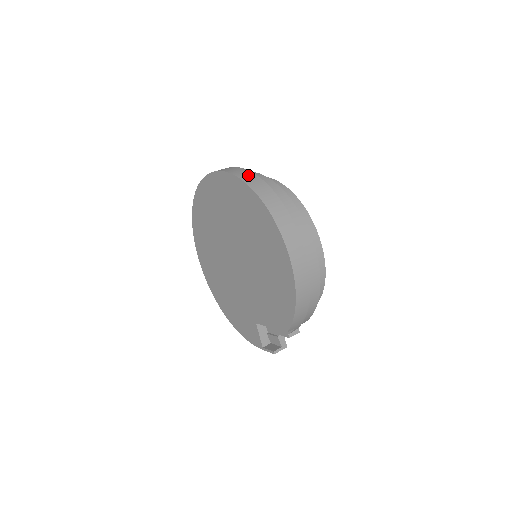
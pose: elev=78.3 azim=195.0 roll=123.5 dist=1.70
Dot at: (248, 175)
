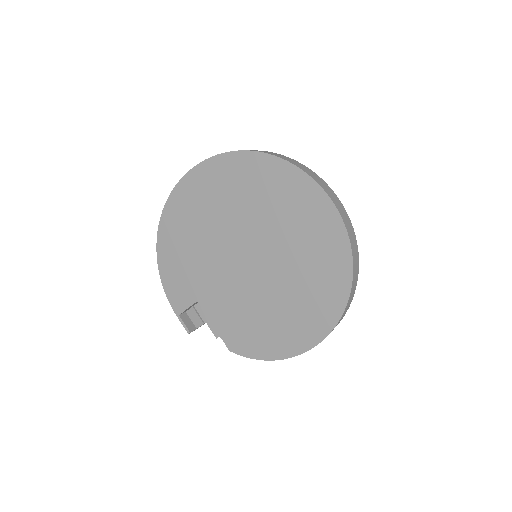
Dot at: (356, 252)
